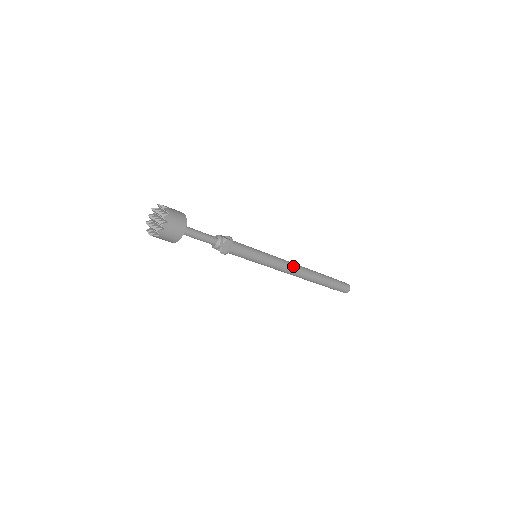
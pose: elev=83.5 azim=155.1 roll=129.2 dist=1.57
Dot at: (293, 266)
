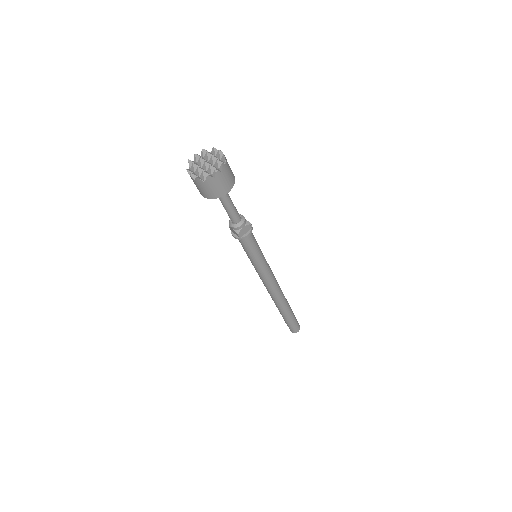
Dot at: (277, 283)
